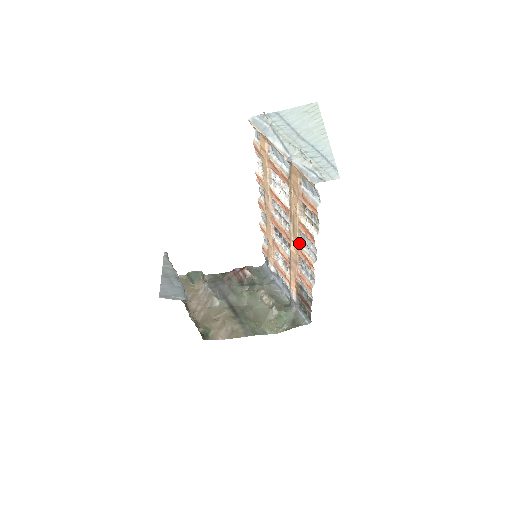
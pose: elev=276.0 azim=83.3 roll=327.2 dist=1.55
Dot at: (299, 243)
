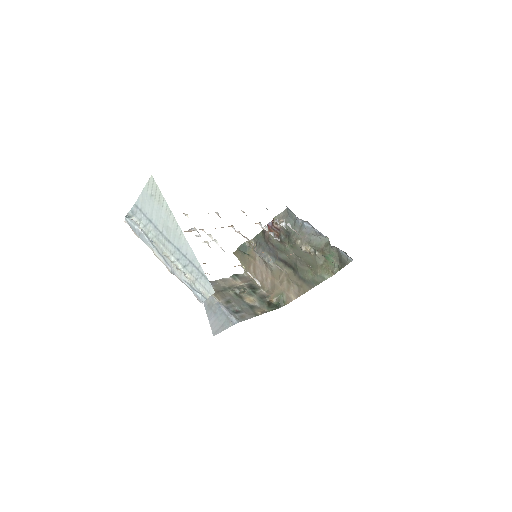
Dot at: occluded
